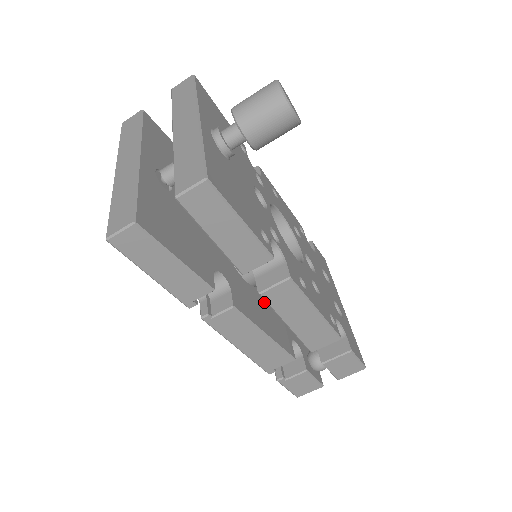
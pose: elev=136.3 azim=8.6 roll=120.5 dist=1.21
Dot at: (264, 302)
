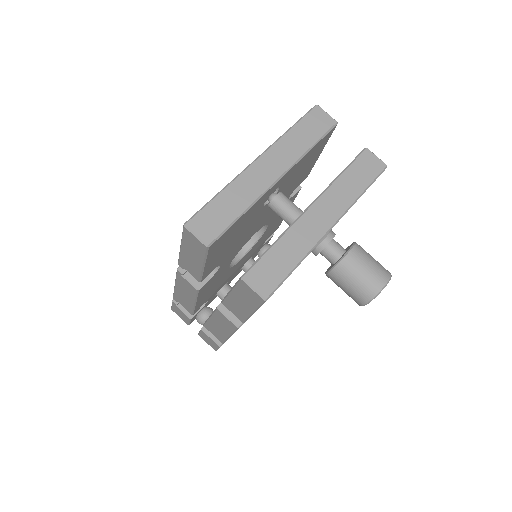
Dot at: (222, 278)
